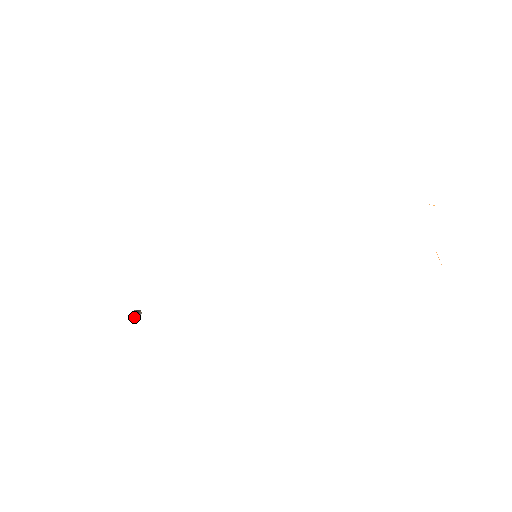
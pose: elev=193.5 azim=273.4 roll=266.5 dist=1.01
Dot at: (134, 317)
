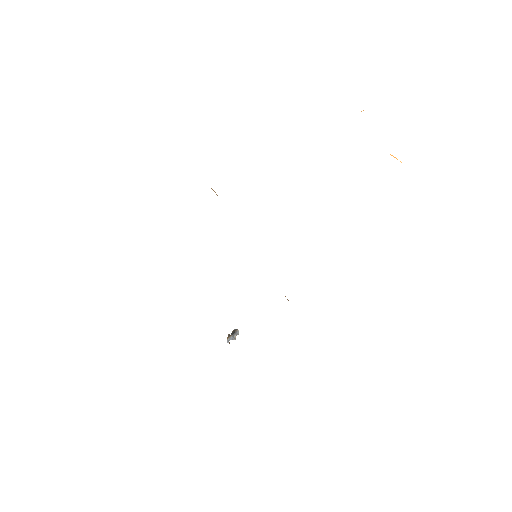
Dot at: occluded
